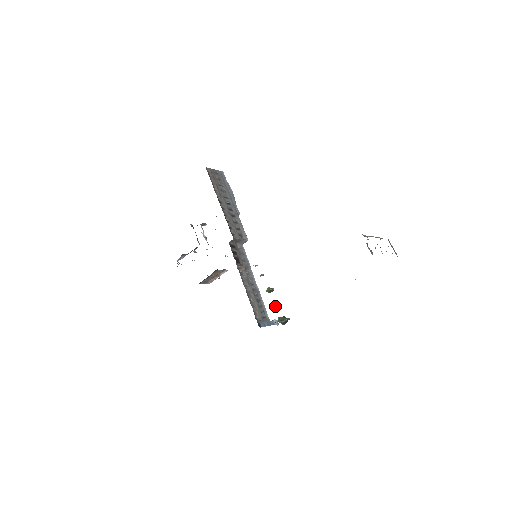
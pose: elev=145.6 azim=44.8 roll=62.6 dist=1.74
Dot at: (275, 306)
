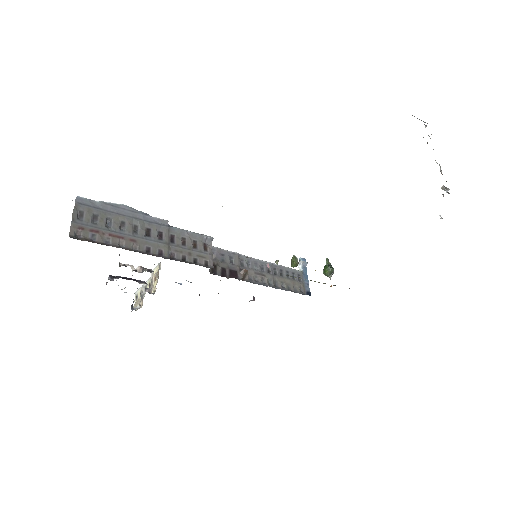
Dot at: occluded
